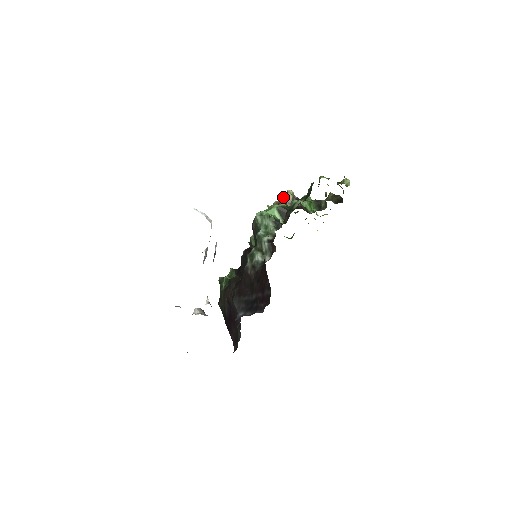
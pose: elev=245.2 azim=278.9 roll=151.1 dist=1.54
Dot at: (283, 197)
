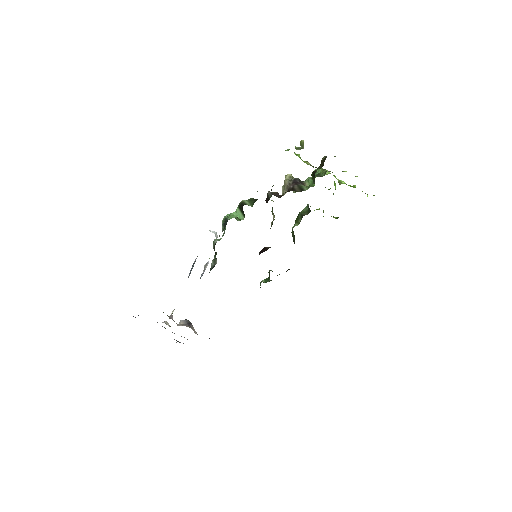
Dot at: occluded
